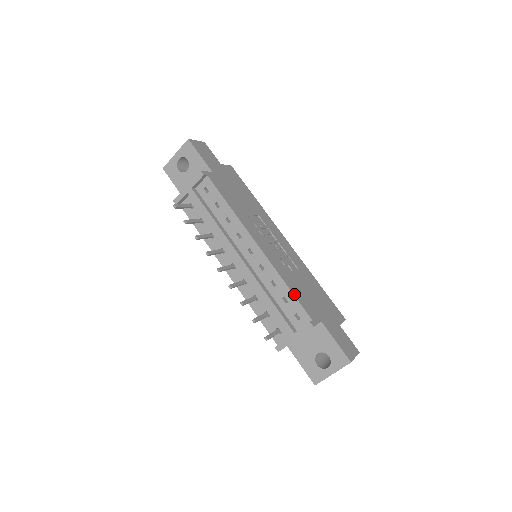
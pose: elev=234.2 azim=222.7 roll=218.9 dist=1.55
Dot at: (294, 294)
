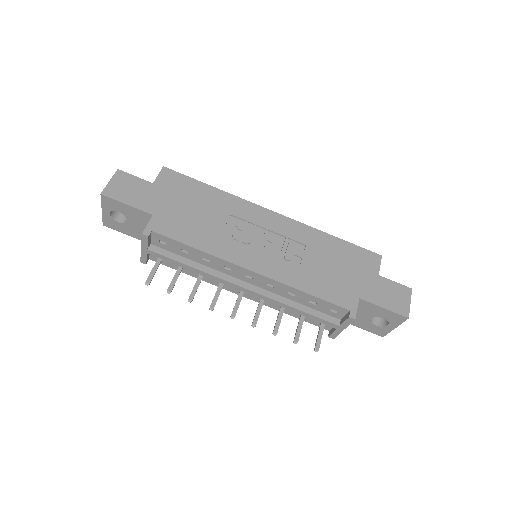
Dot at: (318, 296)
